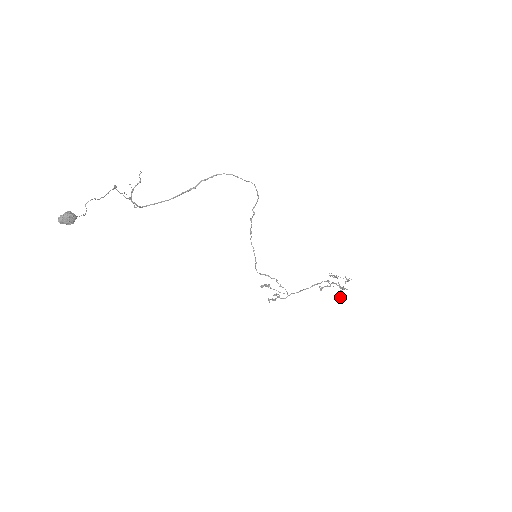
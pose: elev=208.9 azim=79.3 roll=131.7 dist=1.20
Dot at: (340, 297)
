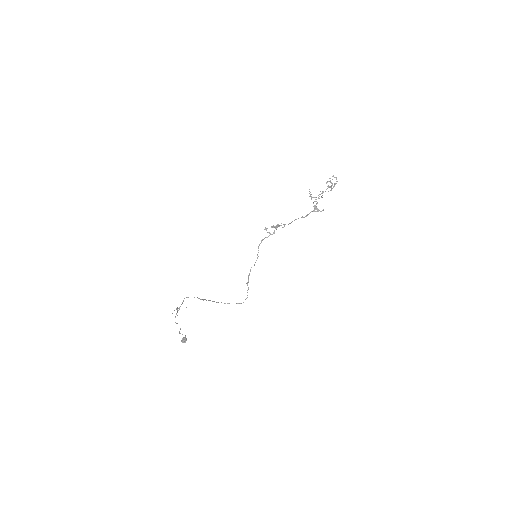
Dot at: occluded
